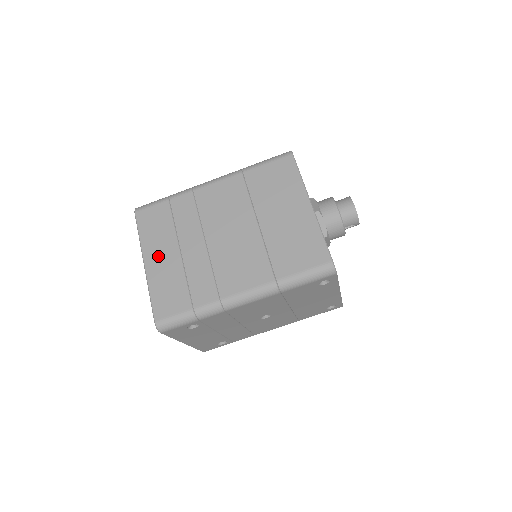
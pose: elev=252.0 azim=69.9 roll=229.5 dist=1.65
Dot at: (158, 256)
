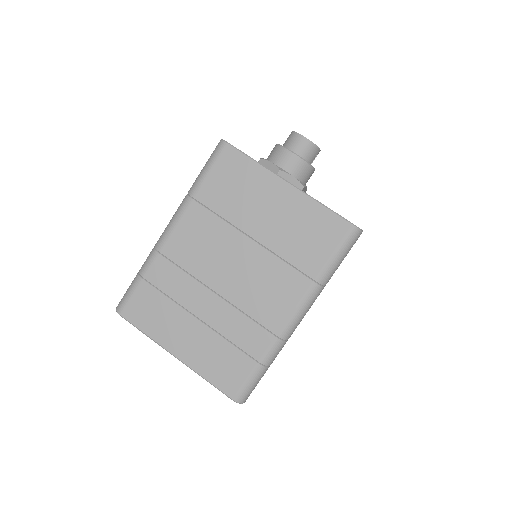
Dot at: (182, 340)
